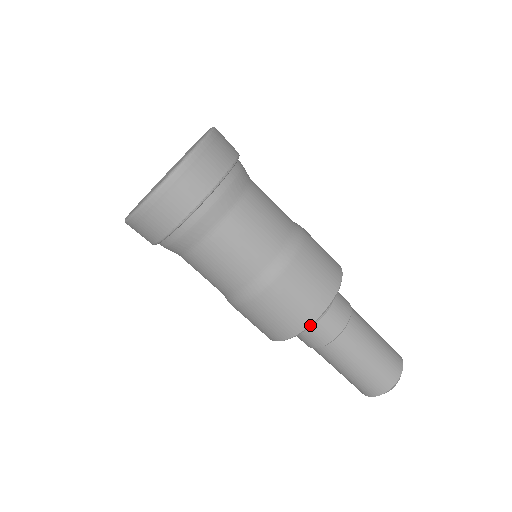
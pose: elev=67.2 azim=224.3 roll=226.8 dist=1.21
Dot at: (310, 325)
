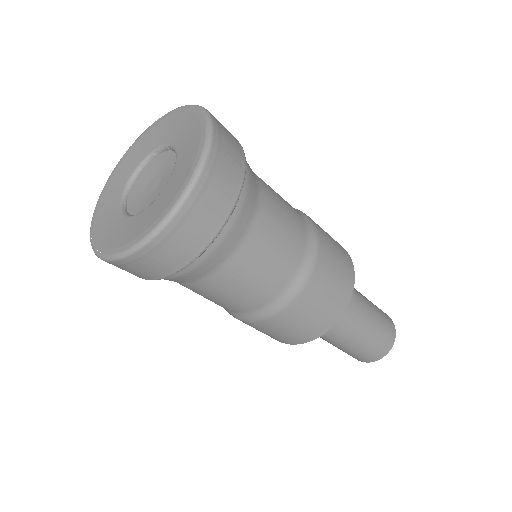
Dot at: occluded
